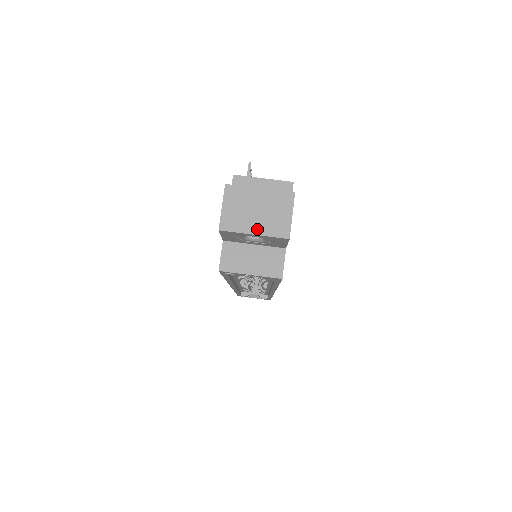
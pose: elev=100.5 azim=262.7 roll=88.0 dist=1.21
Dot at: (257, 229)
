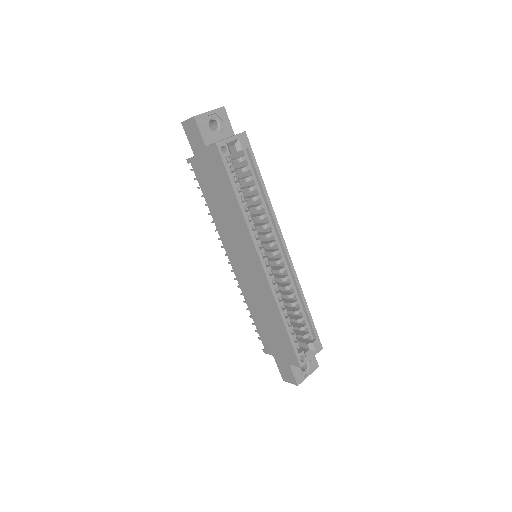
Dot at: (209, 111)
